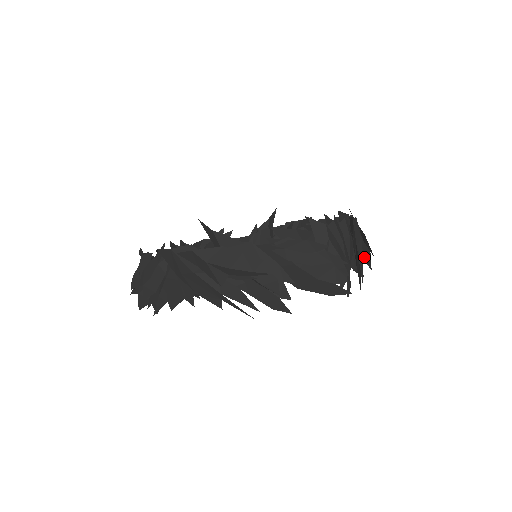
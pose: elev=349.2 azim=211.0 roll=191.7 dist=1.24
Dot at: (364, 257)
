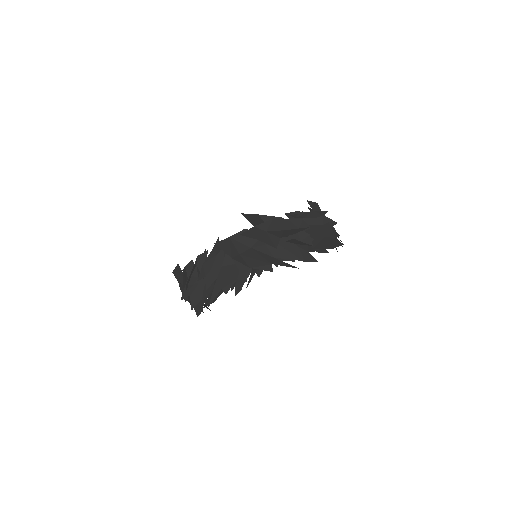
Dot at: occluded
